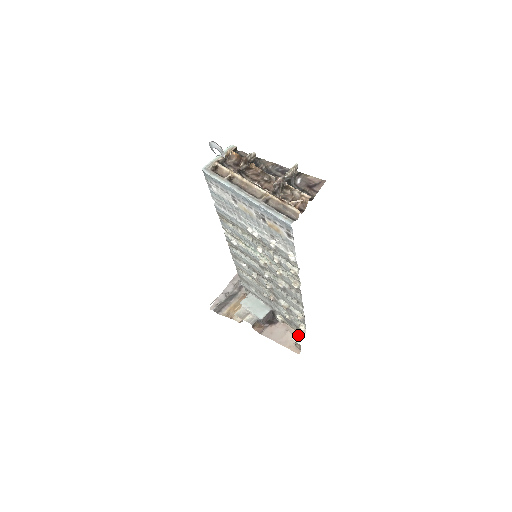
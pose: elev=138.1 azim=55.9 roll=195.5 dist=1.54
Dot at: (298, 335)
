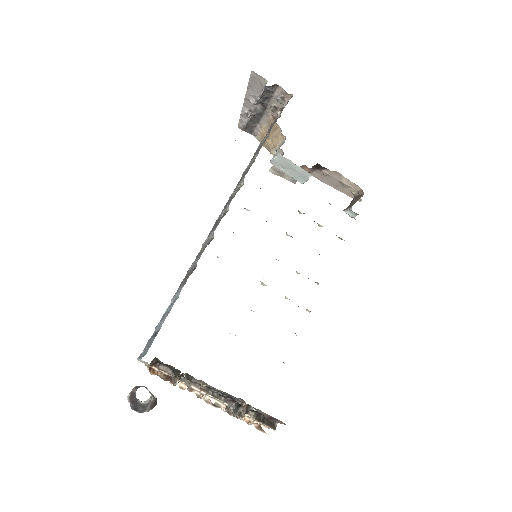
Dot at: (351, 211)
